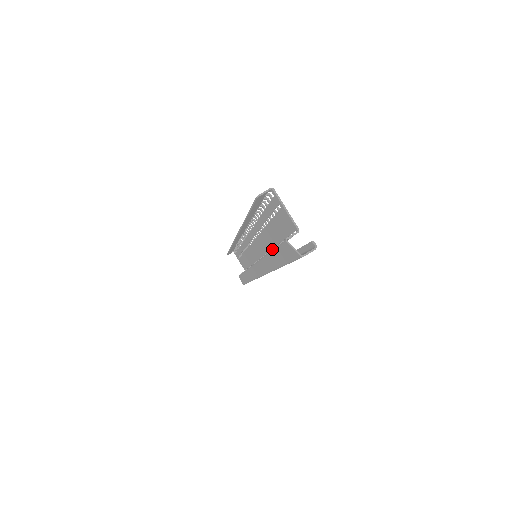
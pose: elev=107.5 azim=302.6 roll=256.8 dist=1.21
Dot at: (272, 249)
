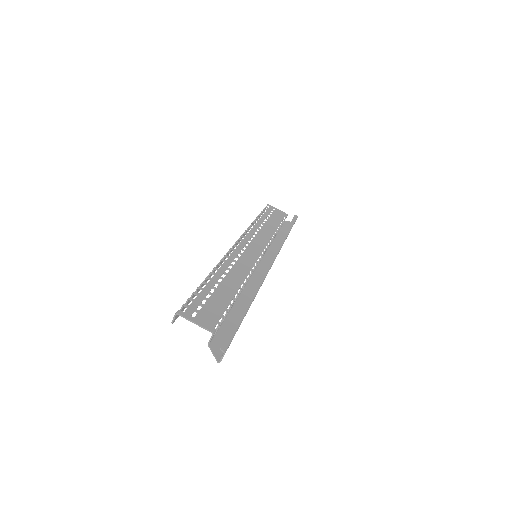
Dot at: (230, 308)
